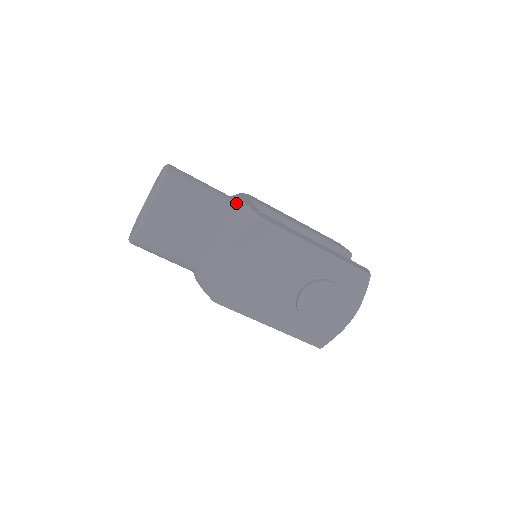
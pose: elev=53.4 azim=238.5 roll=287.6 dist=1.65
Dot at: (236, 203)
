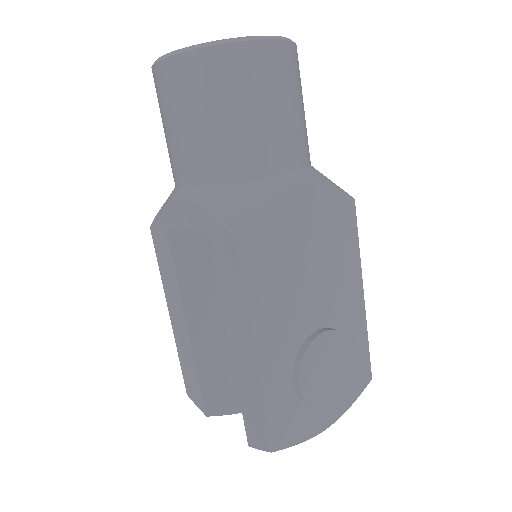
Dot at: occluded
